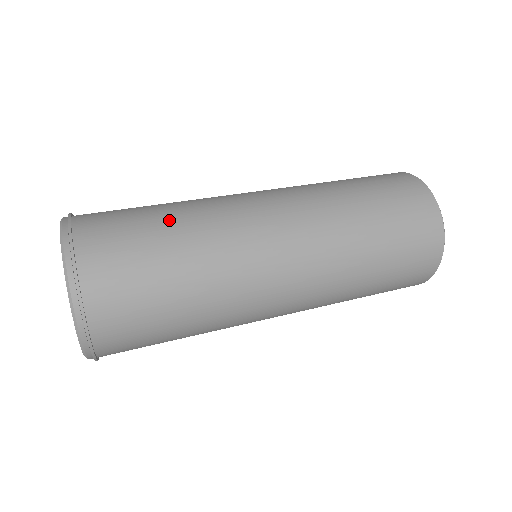
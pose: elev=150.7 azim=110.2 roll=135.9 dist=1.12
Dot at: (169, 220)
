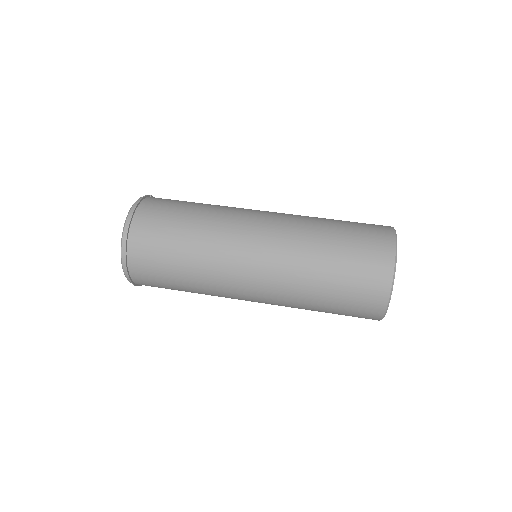
Dot at: (189, 226)
